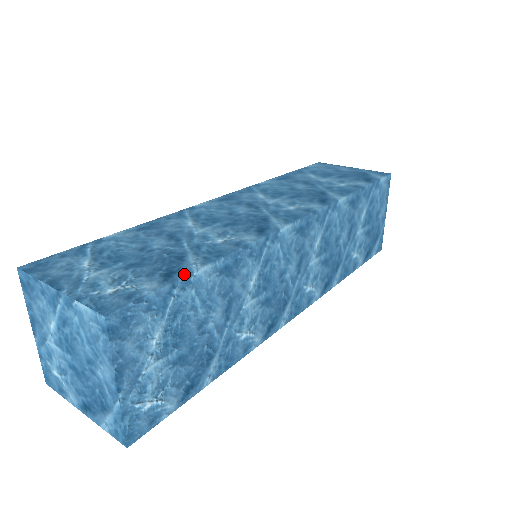
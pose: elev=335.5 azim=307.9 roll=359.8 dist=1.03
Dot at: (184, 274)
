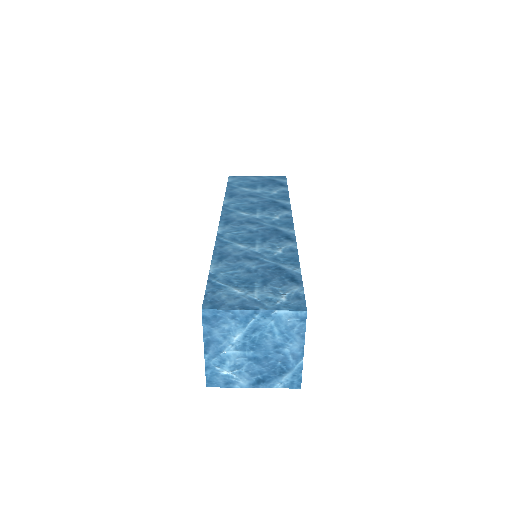
Dot at: (299, 276)
